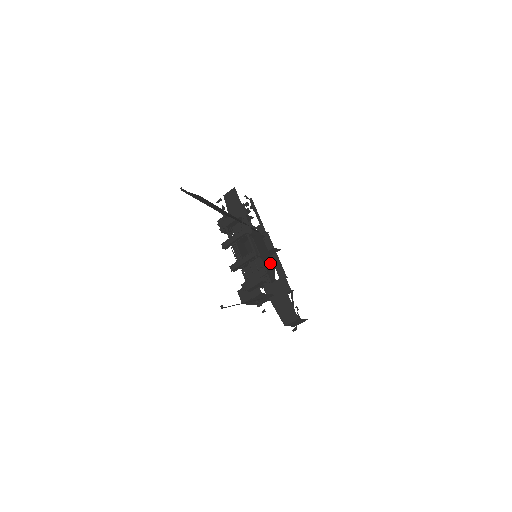
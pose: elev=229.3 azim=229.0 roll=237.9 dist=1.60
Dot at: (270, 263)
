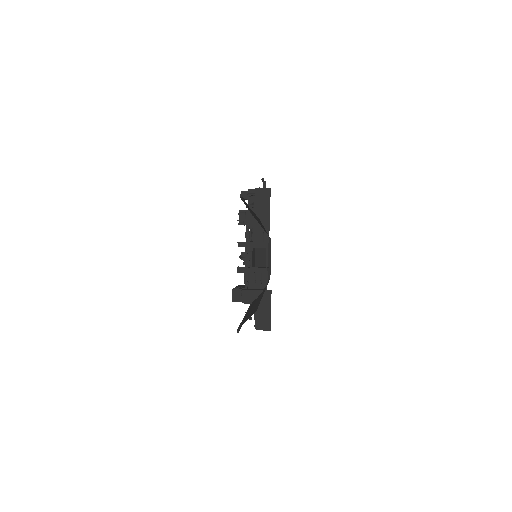
Dot at: occluded
